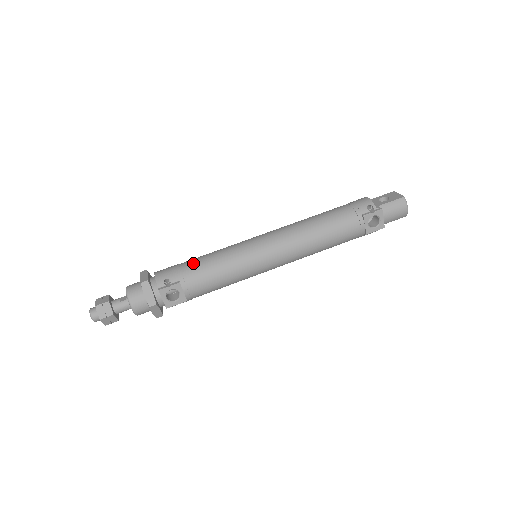
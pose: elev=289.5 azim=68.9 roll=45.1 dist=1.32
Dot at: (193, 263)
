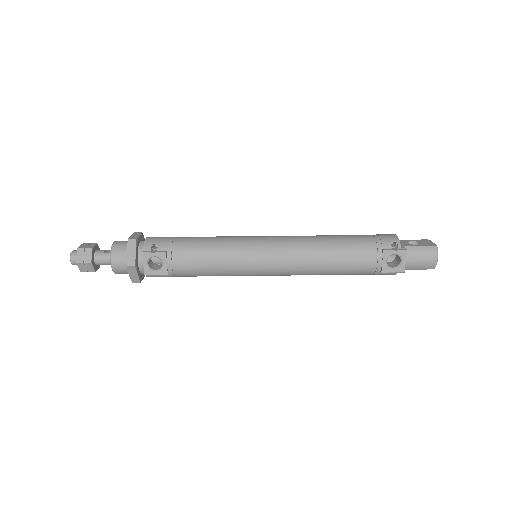
Dot at: (188, 239)
